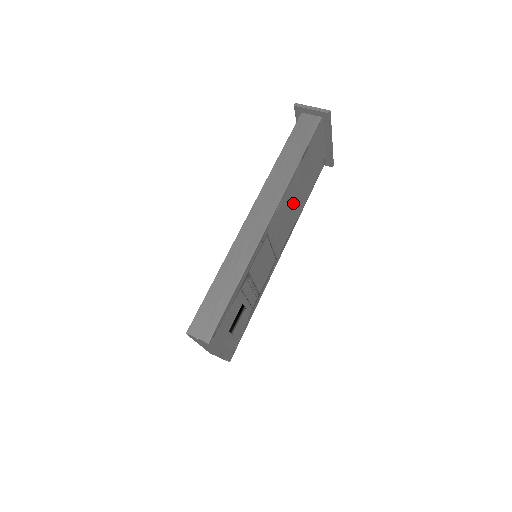
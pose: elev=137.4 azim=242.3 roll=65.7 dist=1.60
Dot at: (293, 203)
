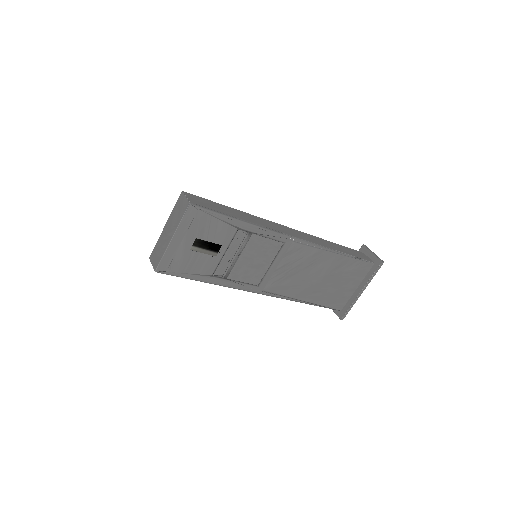
Dot at: (308, 274)
